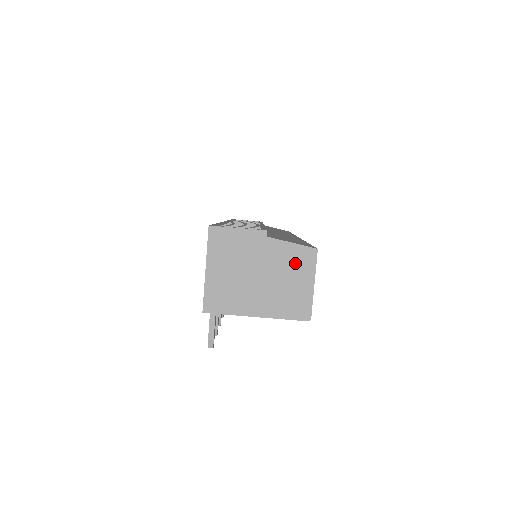
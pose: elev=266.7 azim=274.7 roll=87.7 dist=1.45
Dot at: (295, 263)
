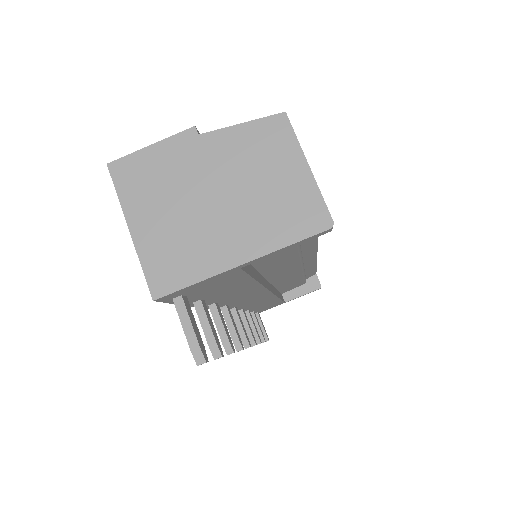
Dot at: (261, 150)
